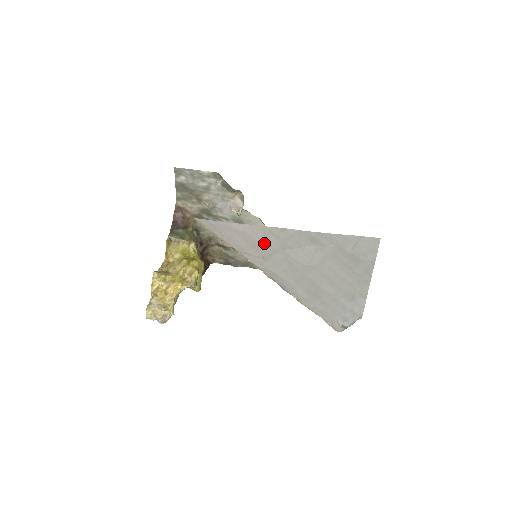
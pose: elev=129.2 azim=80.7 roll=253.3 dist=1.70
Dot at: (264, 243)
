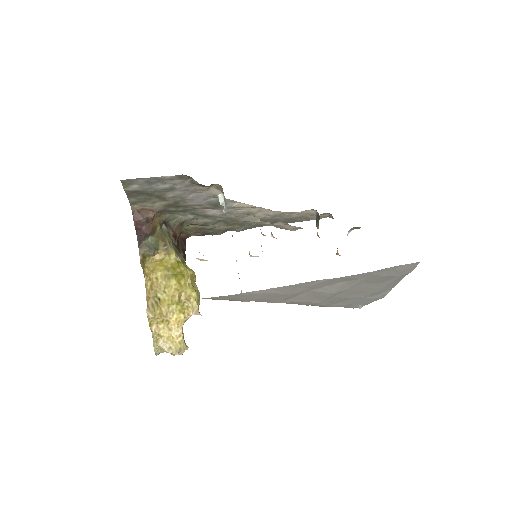
Dot at: (289, 293)
